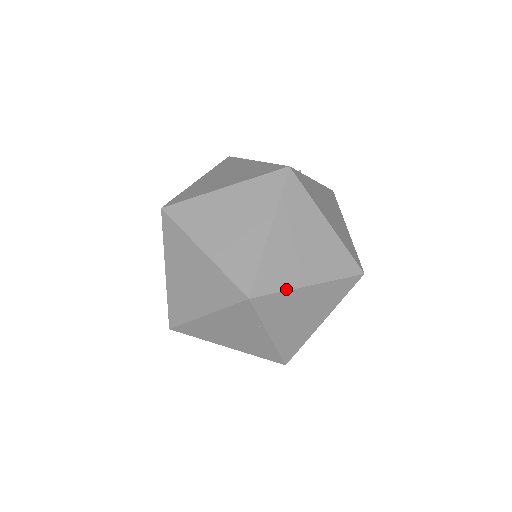
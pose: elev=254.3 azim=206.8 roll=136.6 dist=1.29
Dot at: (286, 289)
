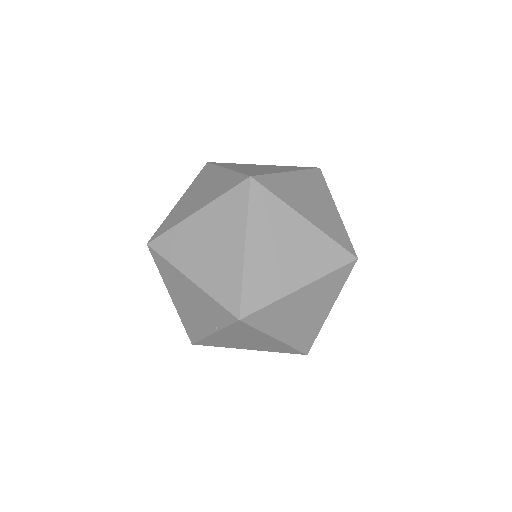
Dot at: (263, 331)
